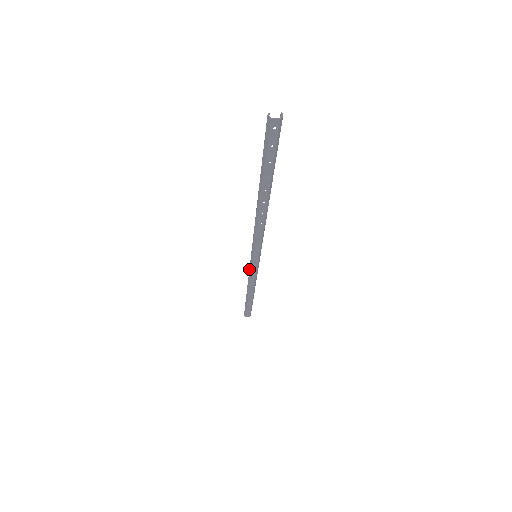
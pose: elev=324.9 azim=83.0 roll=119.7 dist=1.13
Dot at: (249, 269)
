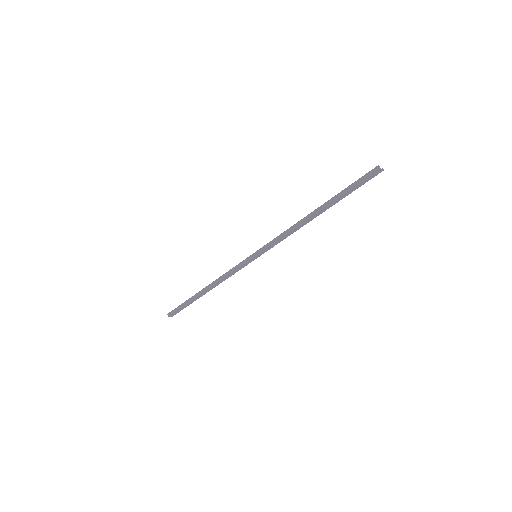
Dot at: (235, 266)
